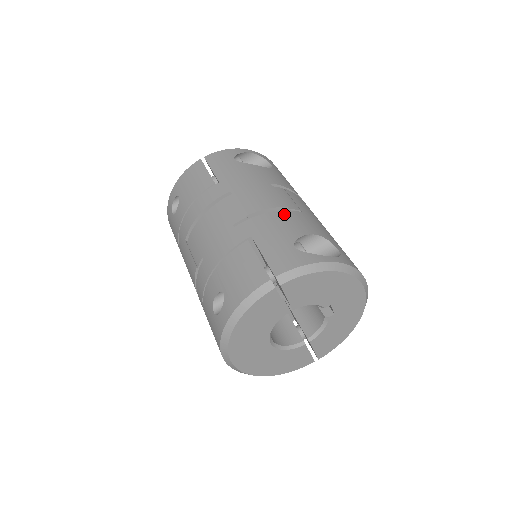
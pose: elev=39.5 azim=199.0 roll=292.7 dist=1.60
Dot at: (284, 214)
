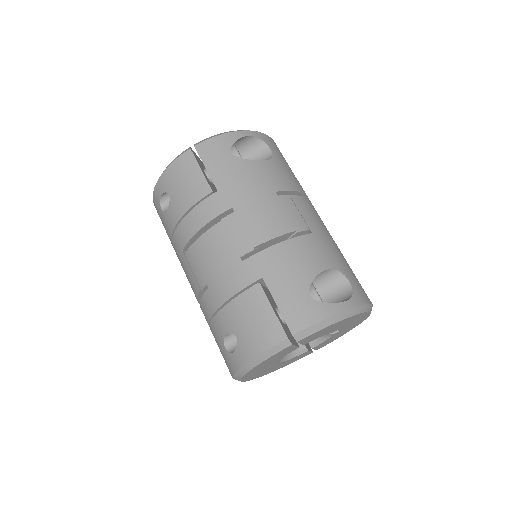
Dot at: (295, 244)
